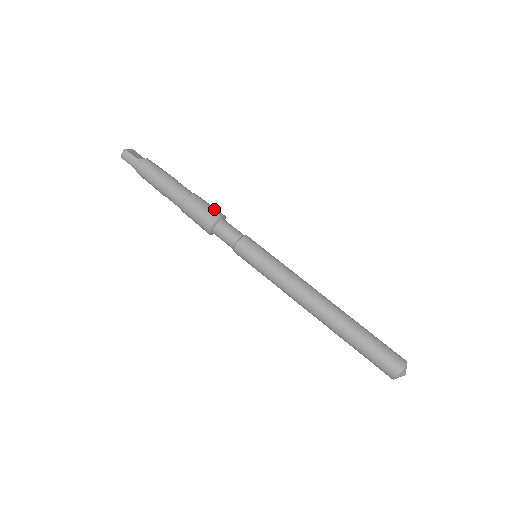
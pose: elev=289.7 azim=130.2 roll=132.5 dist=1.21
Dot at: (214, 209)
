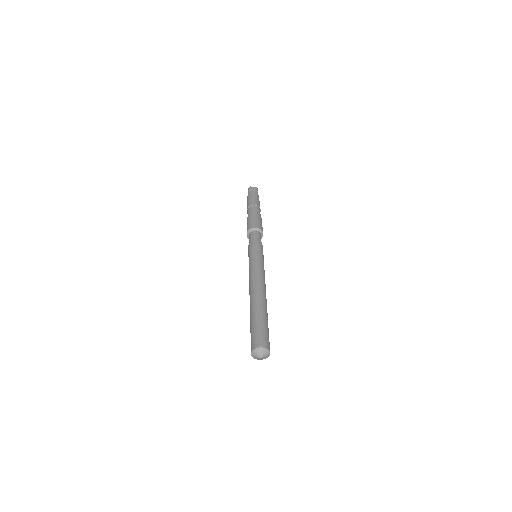
Dot at: (255, 223)
